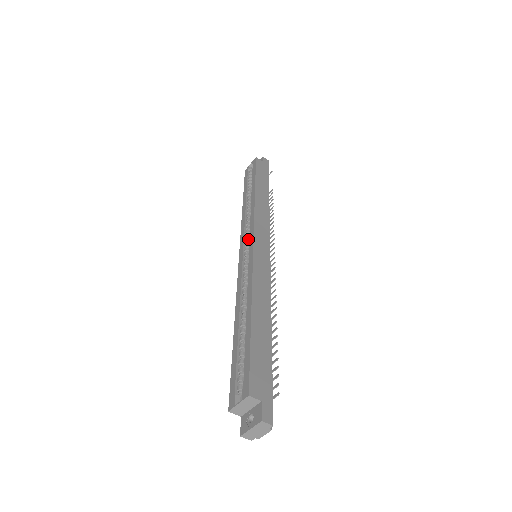
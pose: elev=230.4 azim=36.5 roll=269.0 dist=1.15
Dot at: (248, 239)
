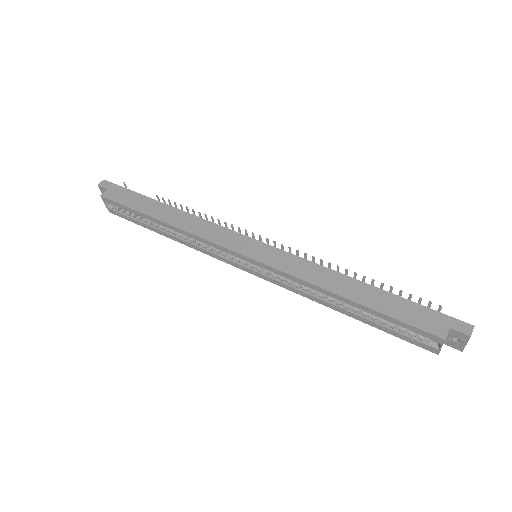
Dot at: (230, 256)
